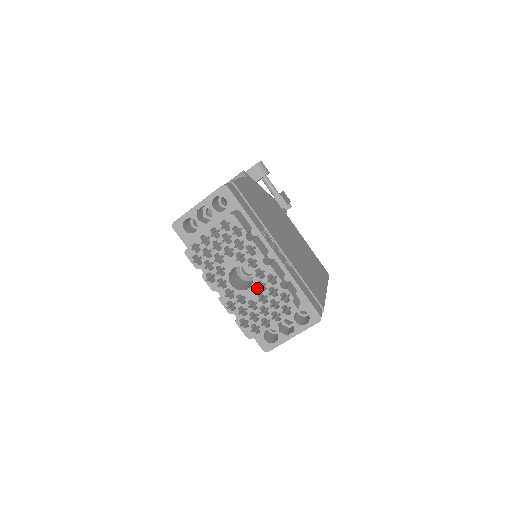
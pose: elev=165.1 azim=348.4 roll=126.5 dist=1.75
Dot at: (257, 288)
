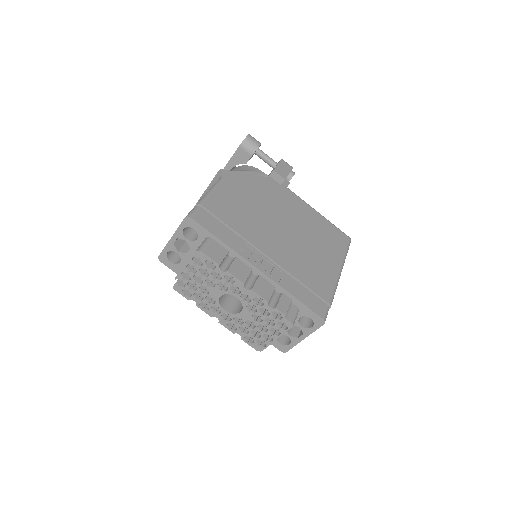
Dot at: (249, 310)
